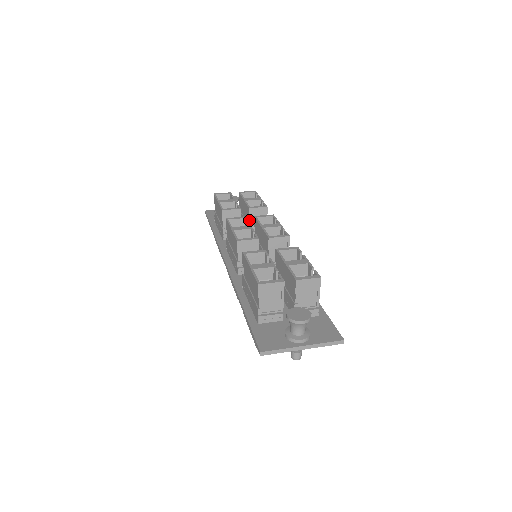
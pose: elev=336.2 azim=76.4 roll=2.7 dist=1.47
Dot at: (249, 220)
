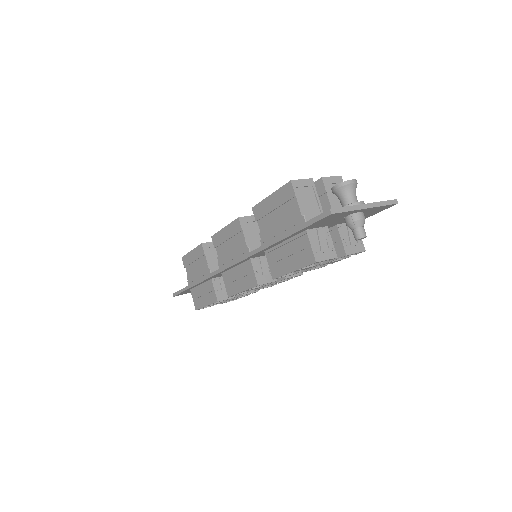
Dot at: occluded
